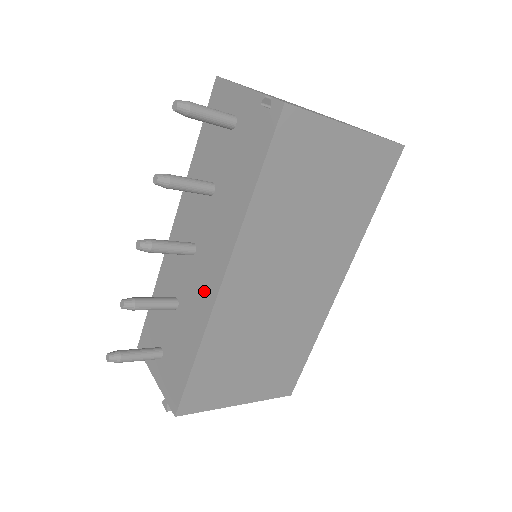
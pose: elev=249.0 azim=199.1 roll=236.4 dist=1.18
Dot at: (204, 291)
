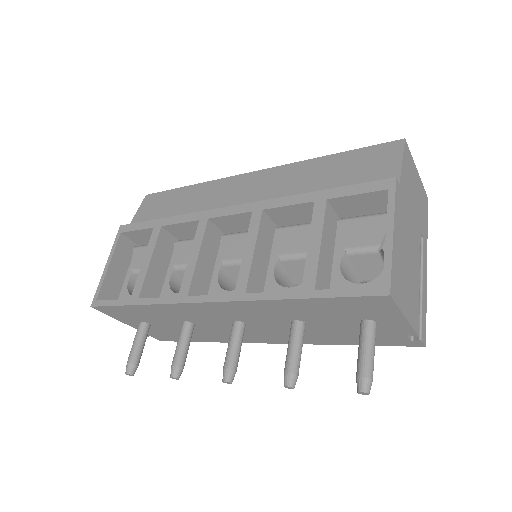
Dot at: occluded
